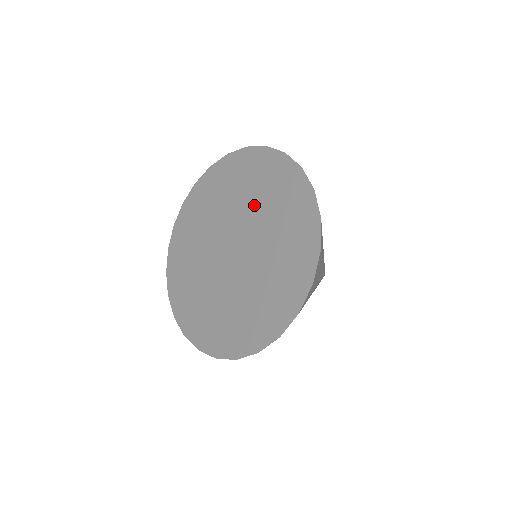
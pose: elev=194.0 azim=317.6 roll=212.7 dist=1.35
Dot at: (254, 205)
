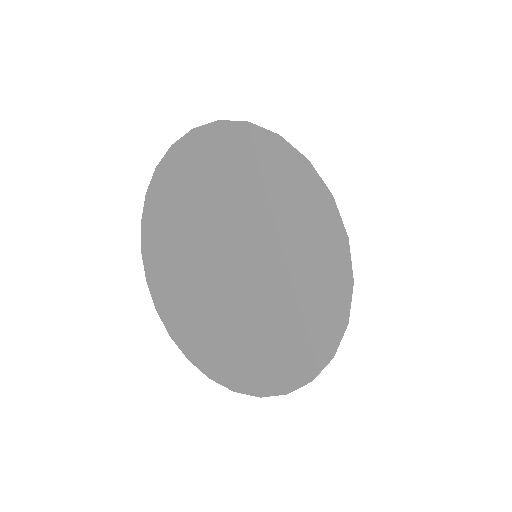
Dot at: (247, 208)
